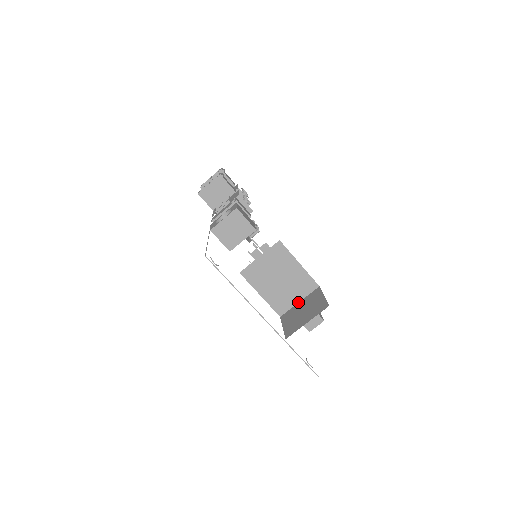
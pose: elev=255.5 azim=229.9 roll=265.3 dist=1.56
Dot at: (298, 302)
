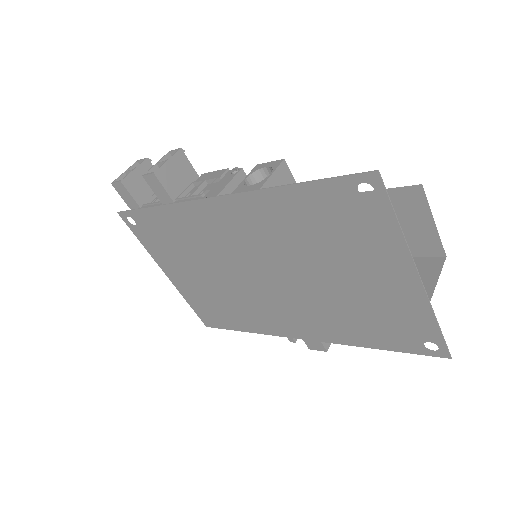
Dot at: occluded
